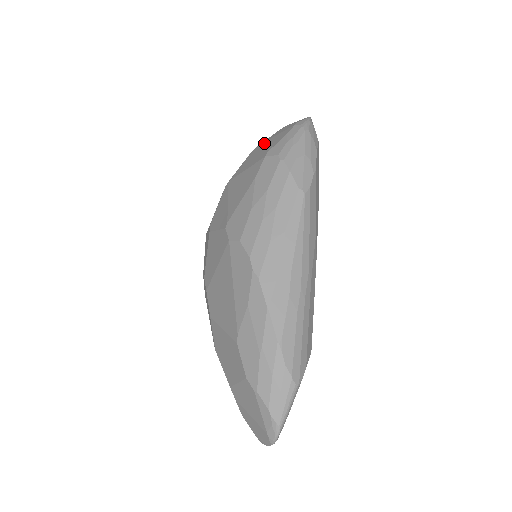
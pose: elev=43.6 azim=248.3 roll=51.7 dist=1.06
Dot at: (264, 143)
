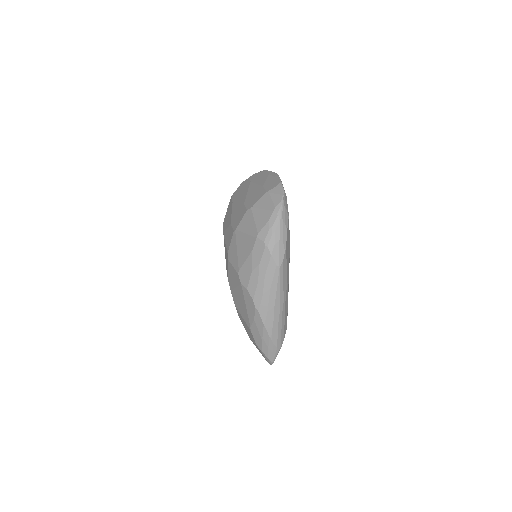
Dot at: (255, 211)
